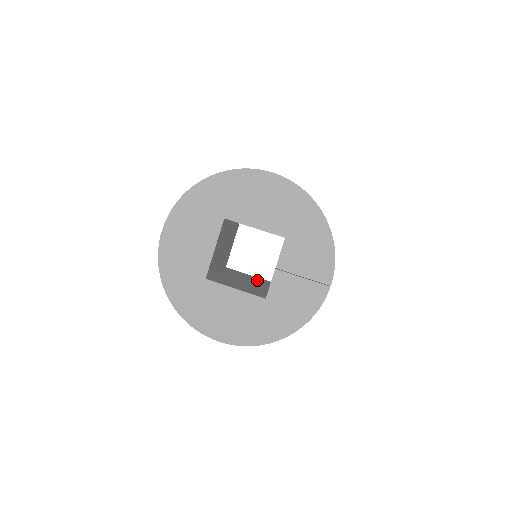
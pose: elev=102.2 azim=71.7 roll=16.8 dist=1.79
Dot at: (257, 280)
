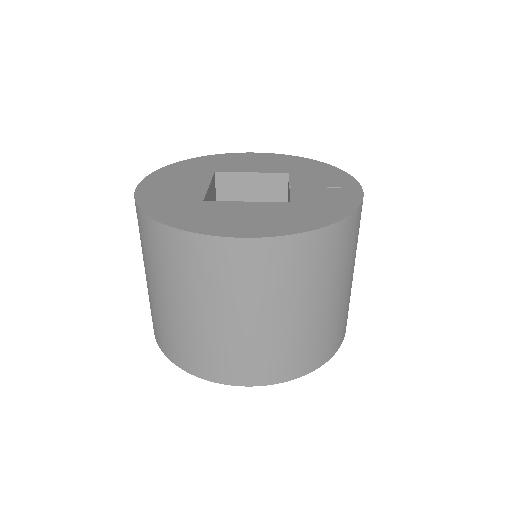
Dot at: occluded
